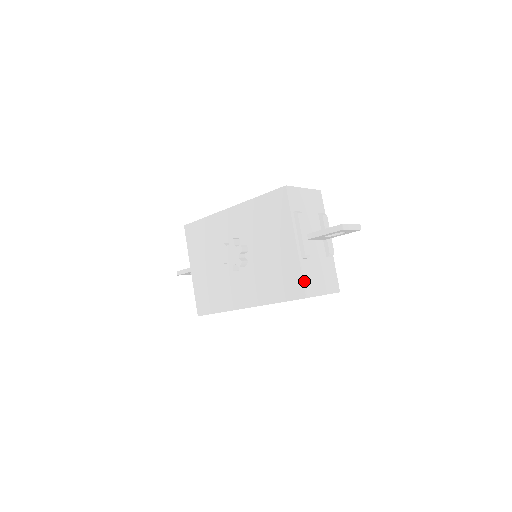
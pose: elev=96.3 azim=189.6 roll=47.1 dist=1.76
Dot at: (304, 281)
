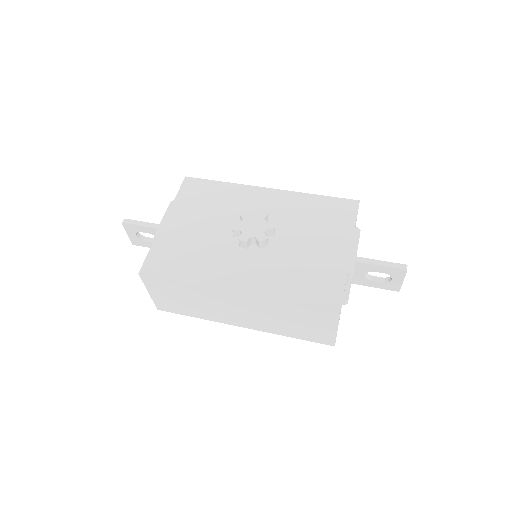
Dot at: (343, 294)
